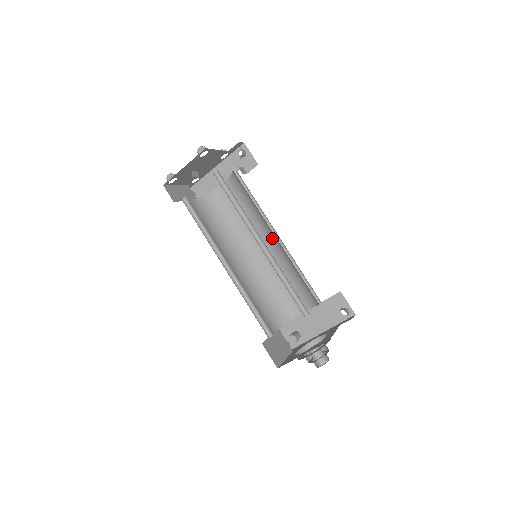
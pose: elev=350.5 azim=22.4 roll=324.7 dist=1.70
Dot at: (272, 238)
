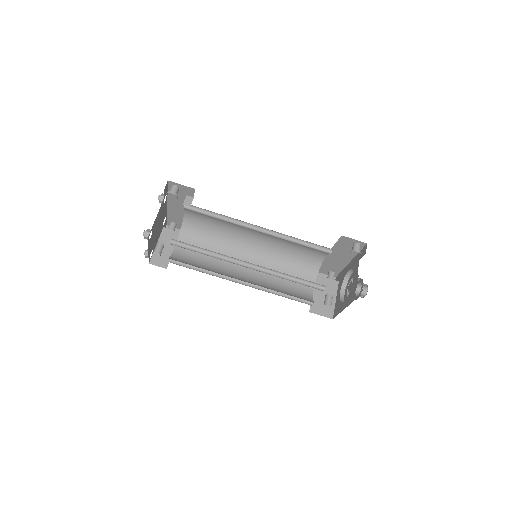
Dot at: occluded
